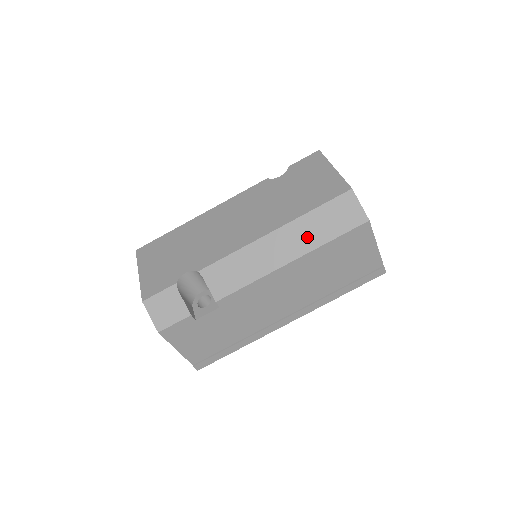
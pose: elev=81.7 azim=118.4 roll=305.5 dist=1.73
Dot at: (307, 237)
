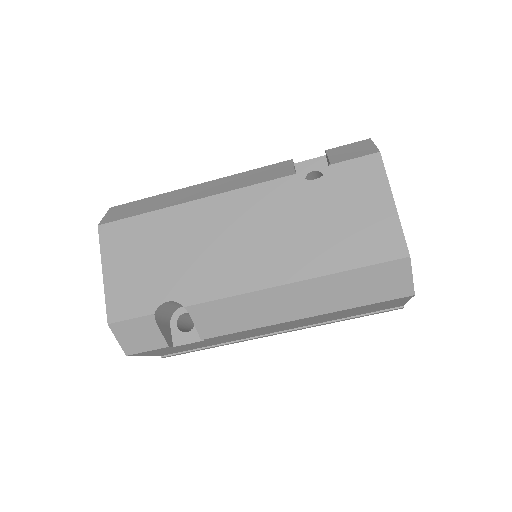
Dot at: (332, 297)
